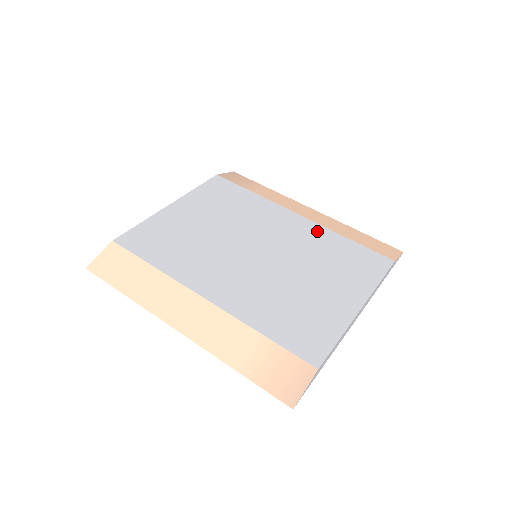
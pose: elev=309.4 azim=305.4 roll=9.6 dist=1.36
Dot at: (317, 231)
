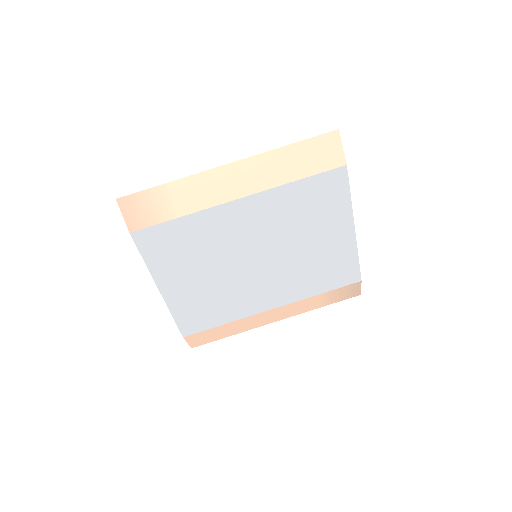
Dot at: (270, 200)
